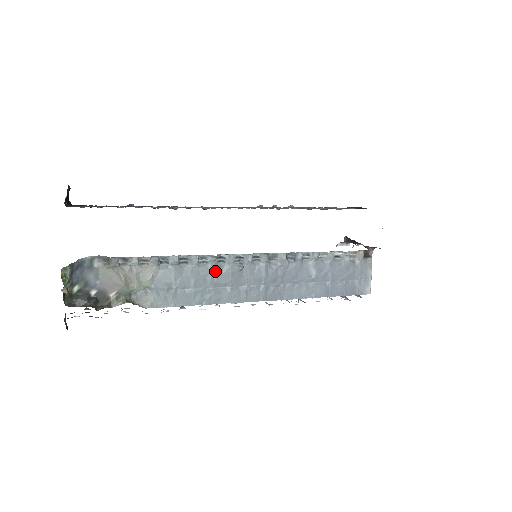
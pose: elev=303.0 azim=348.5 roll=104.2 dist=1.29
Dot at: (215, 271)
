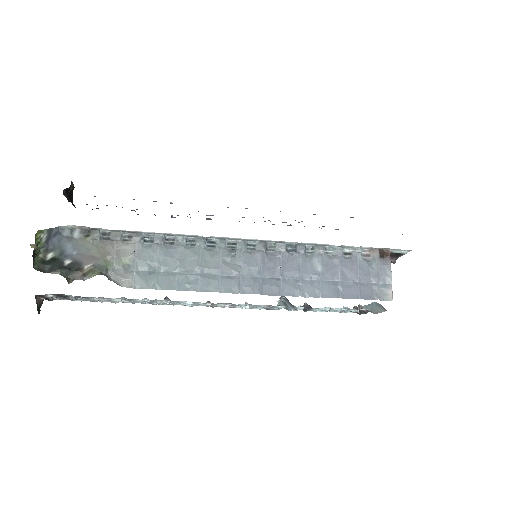
Dot at: (204, 255)
